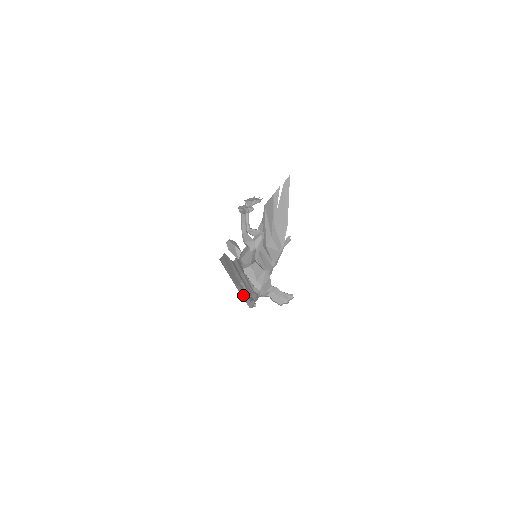
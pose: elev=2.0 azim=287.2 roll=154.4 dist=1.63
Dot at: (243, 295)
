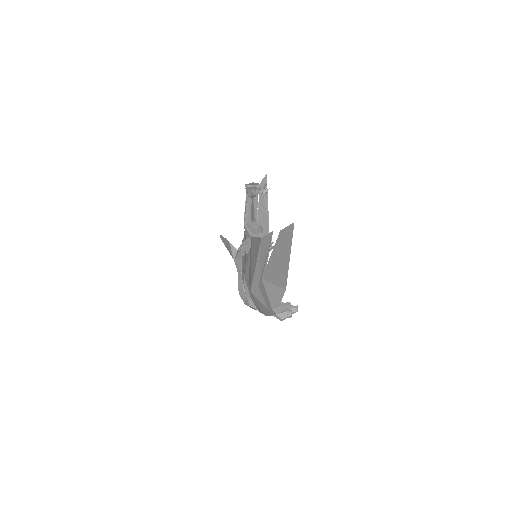
Dot at: (272, 295)
